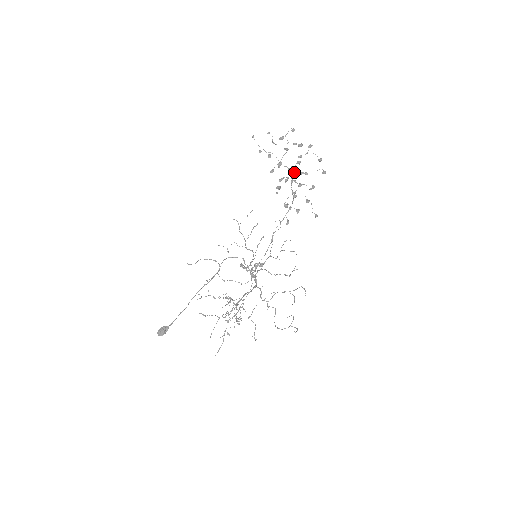
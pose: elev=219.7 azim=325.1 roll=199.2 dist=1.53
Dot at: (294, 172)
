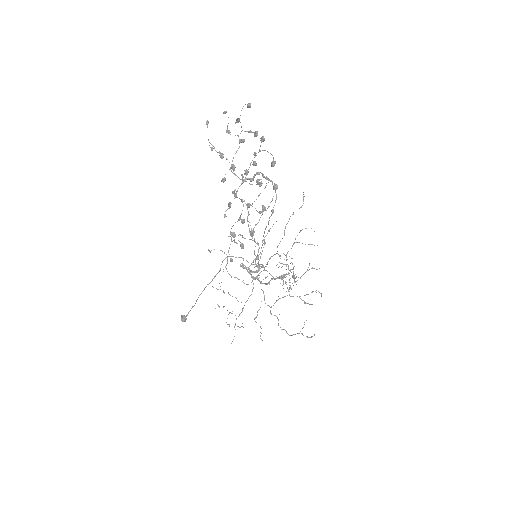
Dot at: (249, 179)
